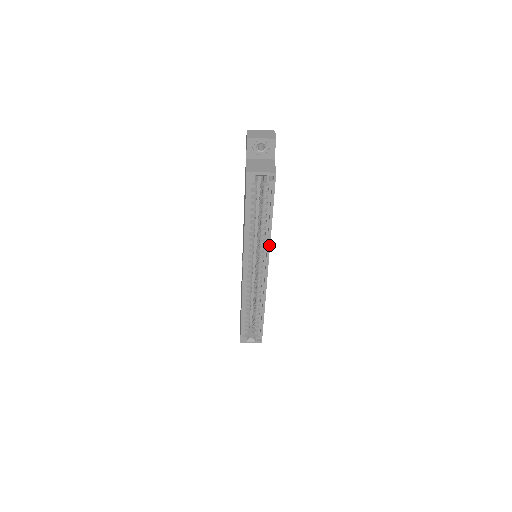
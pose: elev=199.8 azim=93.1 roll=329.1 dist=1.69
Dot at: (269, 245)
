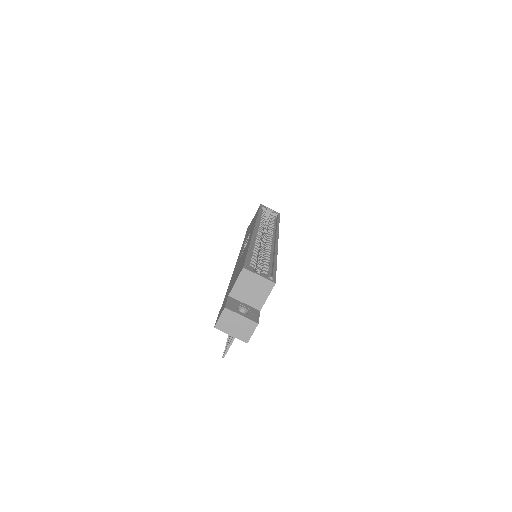
Dot at: (278, 230)
